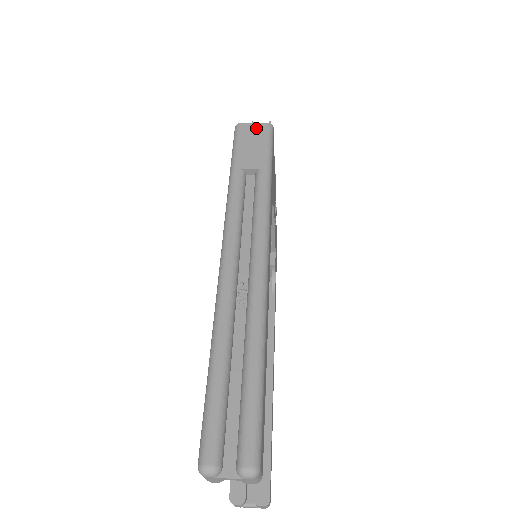
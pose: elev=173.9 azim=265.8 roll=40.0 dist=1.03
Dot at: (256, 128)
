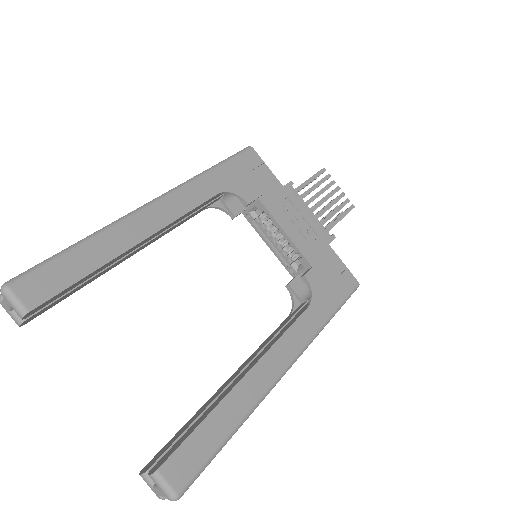
Dot at: occluded
